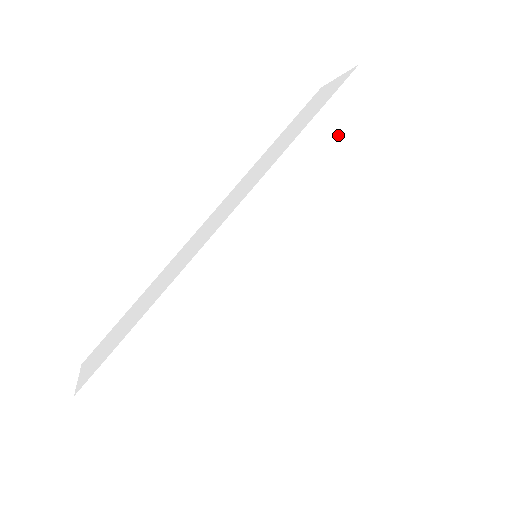
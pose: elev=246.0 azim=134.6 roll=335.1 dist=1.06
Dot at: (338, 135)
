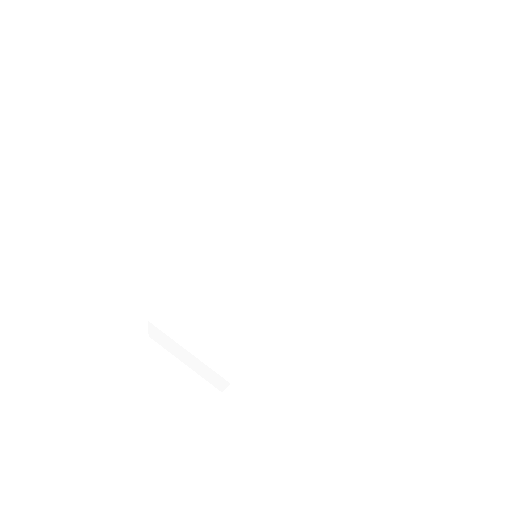
Dot at: (292, 181)
